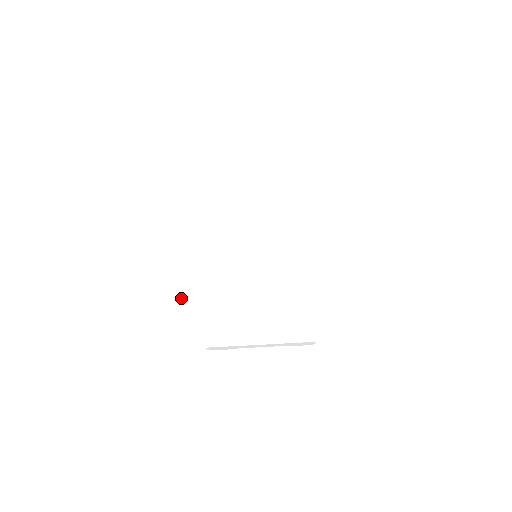
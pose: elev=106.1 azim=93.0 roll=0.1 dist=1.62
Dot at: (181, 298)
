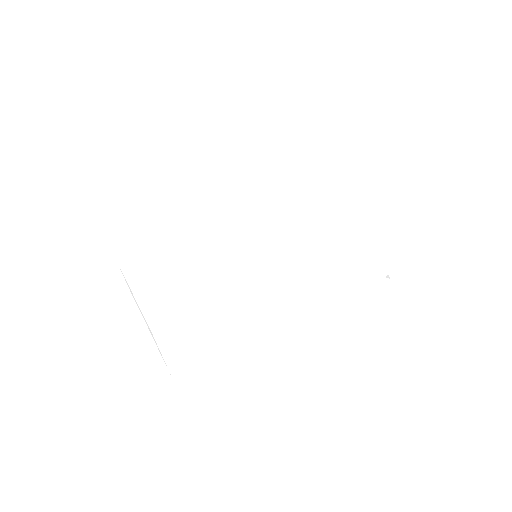
Dot at: (244, 316)
